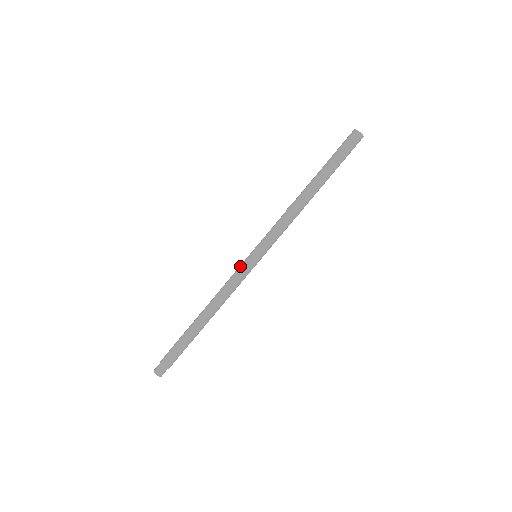
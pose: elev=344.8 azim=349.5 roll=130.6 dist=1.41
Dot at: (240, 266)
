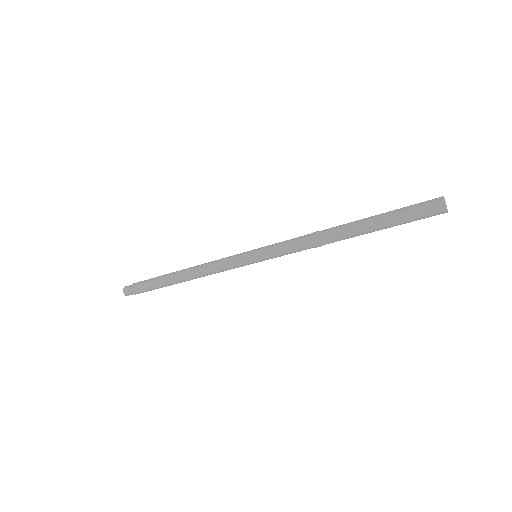
Dot at: occluded
